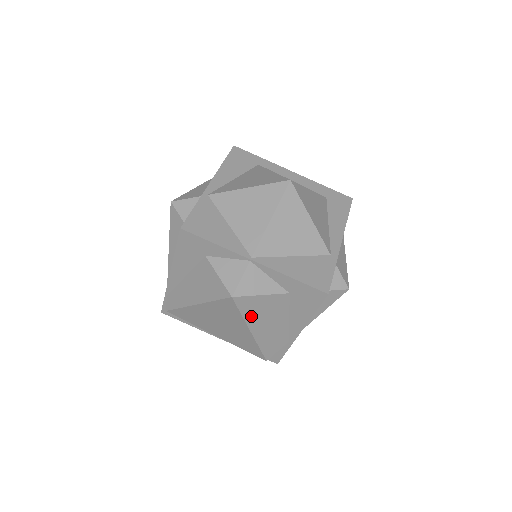
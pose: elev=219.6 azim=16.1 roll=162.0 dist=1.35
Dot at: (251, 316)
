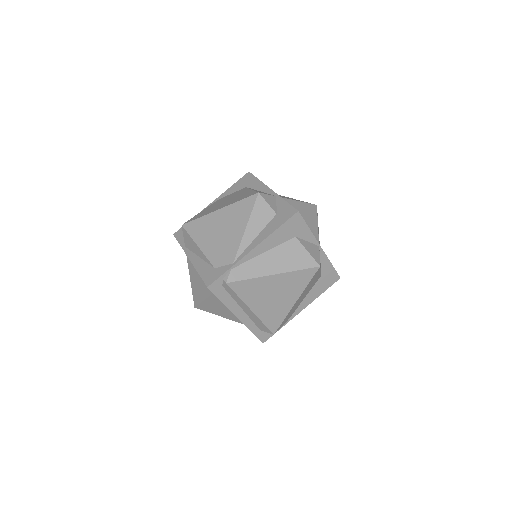
Dot at: (307, 287)
